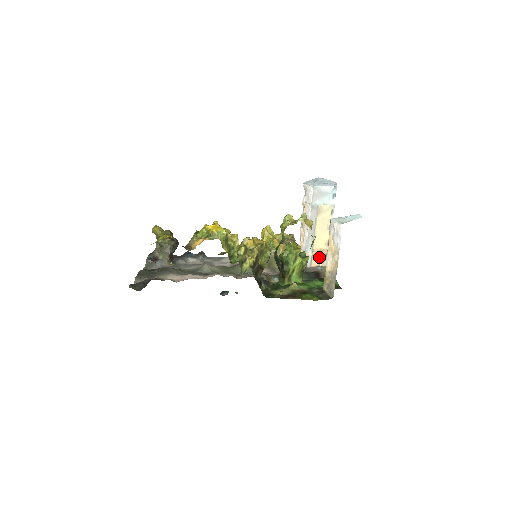
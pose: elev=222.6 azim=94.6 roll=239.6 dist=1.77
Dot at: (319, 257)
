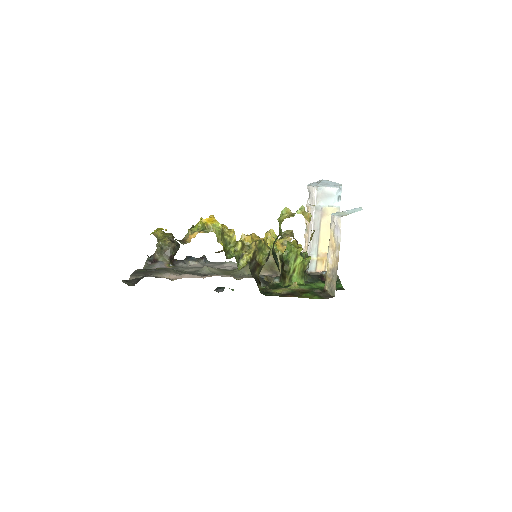
Dot at: (324, 262)
